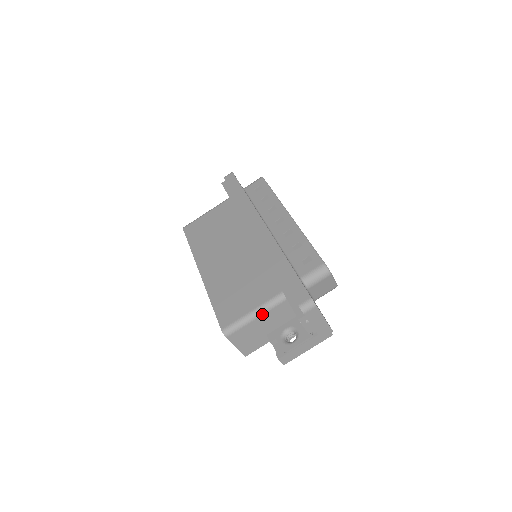
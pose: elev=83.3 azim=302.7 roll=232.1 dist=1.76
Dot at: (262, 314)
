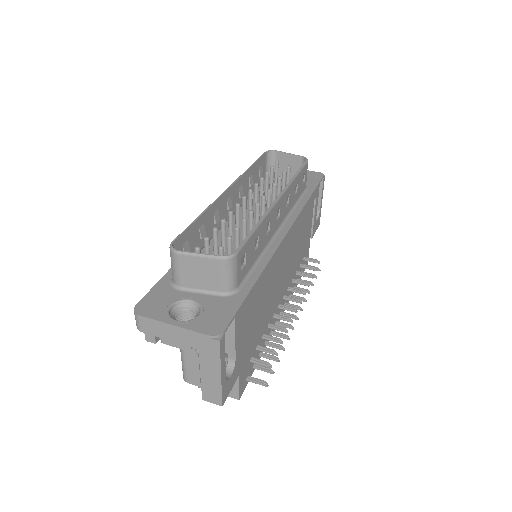
Dot at: occluded
